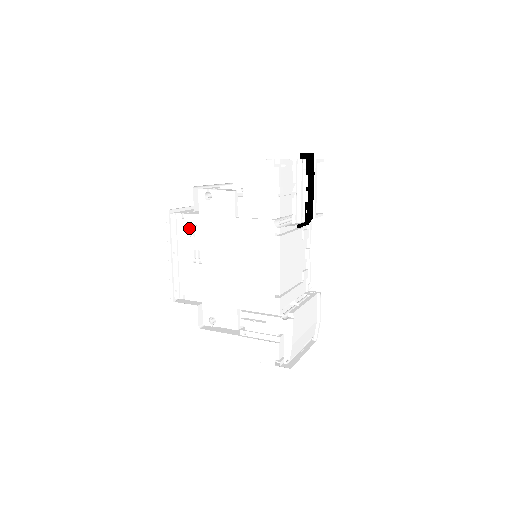
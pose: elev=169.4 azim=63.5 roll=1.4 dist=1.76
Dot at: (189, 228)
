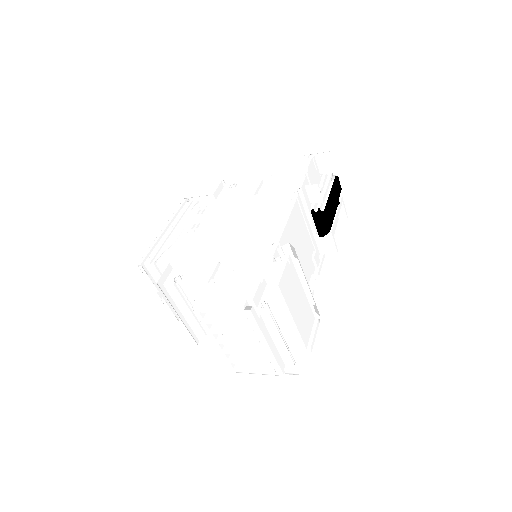
Dot at: (200, 209)
